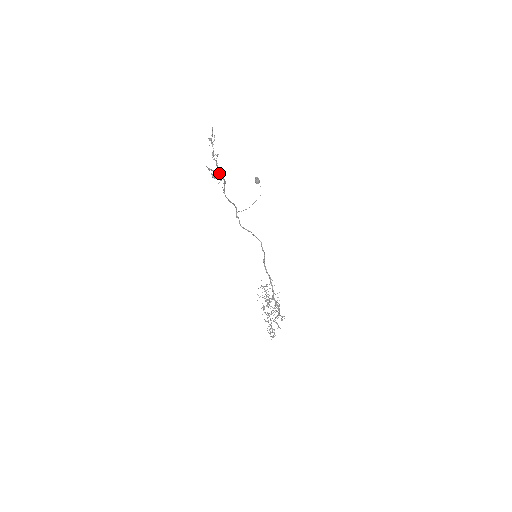
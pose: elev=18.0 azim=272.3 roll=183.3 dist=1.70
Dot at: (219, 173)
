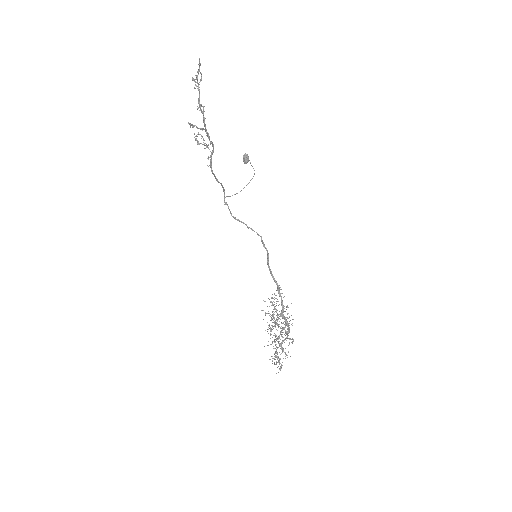
Dot at: (207, 133)
